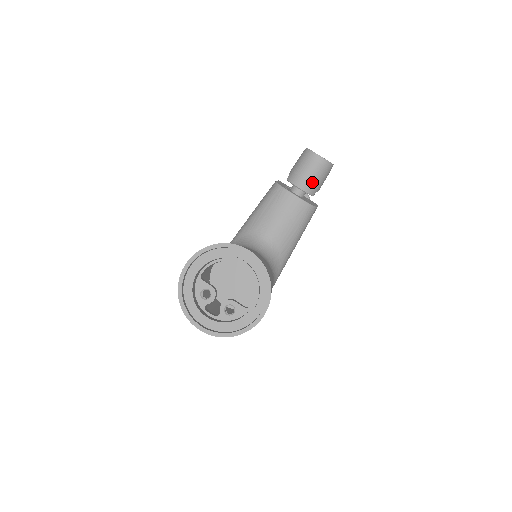
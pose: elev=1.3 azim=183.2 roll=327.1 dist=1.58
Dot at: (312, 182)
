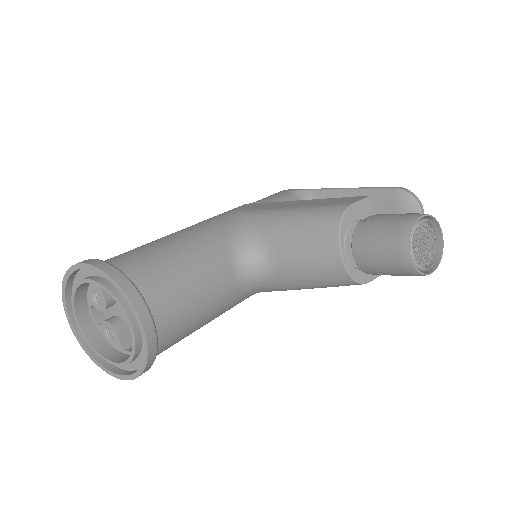
Dot at: (374, 267)
